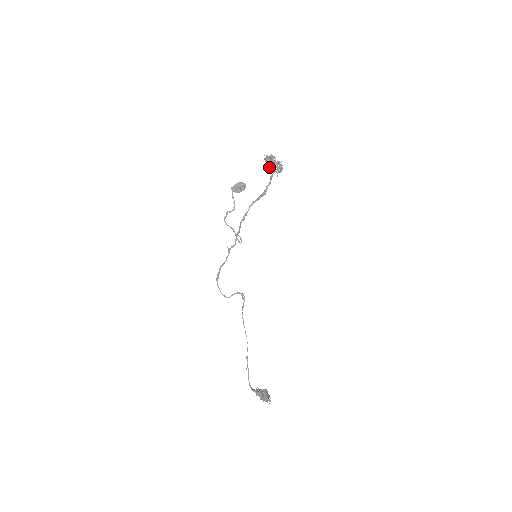
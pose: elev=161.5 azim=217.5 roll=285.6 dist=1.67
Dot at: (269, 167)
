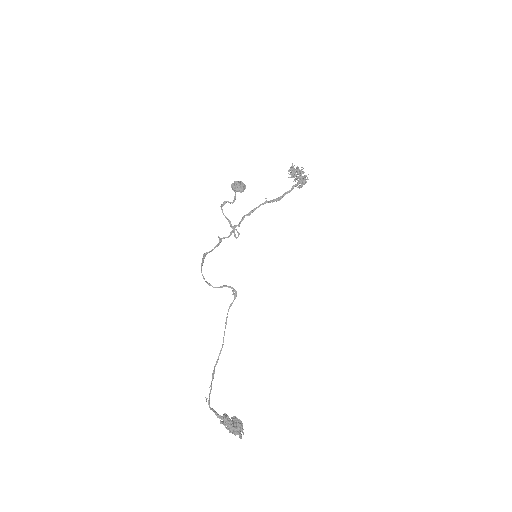
Dot at: (294, 176)
